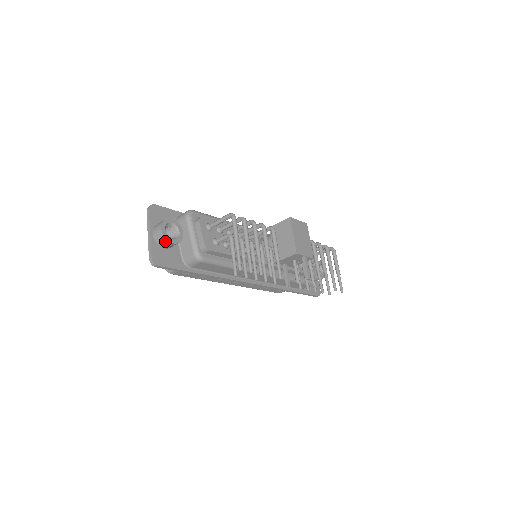
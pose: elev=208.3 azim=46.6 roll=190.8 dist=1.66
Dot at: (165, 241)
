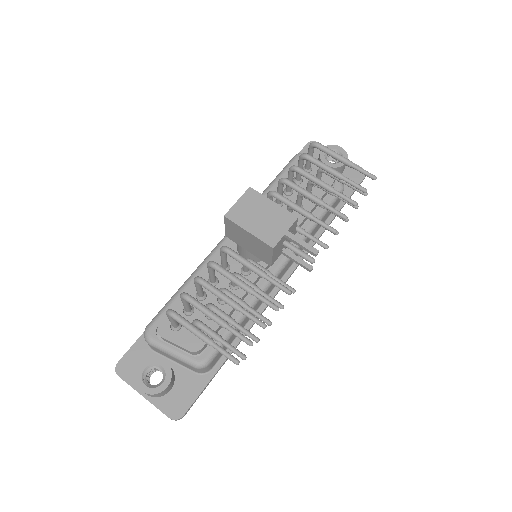
Dot at: (159, 394)
